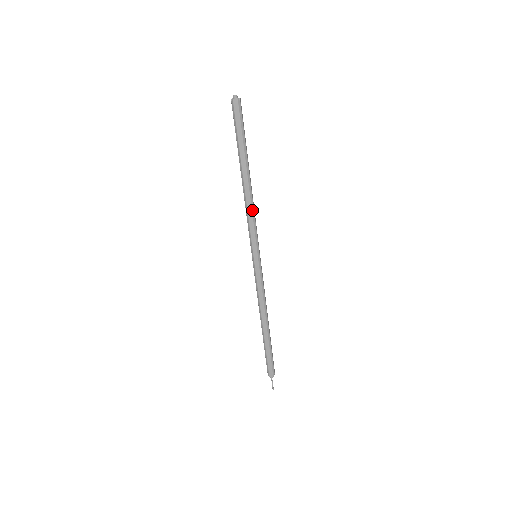
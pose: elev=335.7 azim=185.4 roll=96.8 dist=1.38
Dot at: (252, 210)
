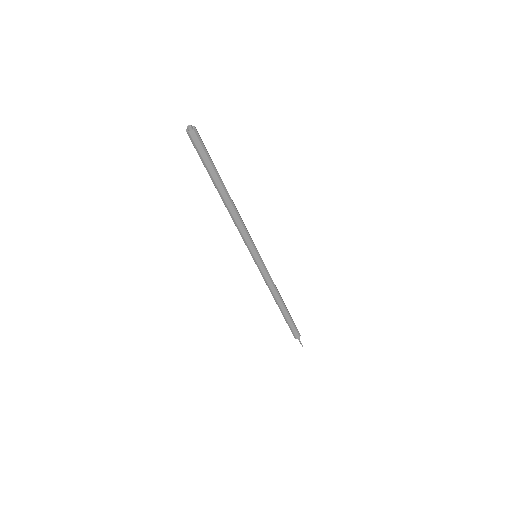
Dot at: (241, 222)
